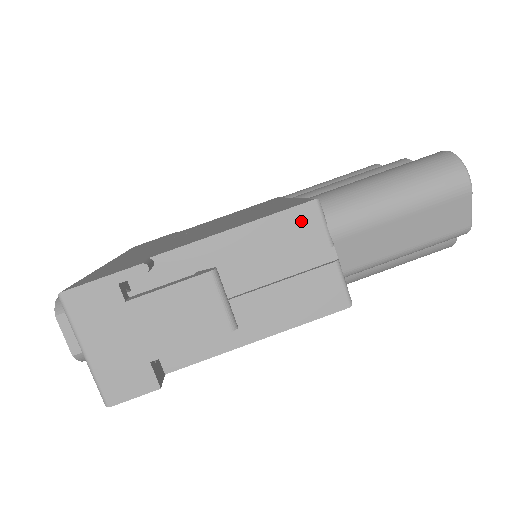
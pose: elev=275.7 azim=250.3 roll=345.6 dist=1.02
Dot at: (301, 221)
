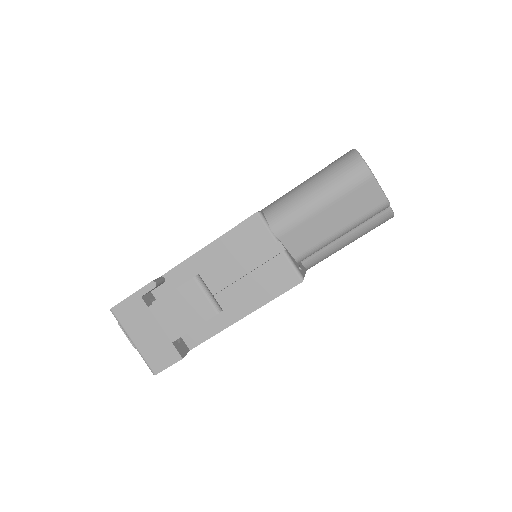
Dot at: (251, 230)
